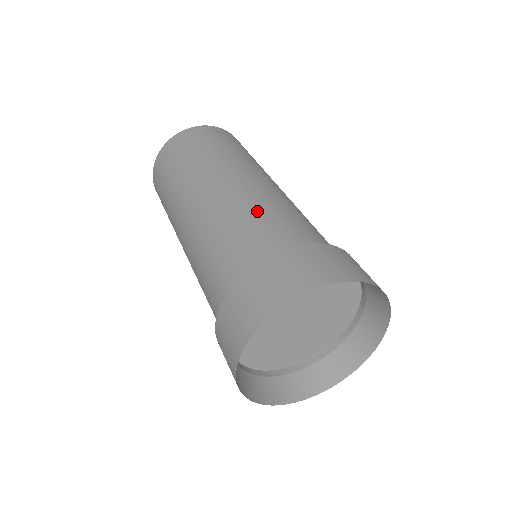
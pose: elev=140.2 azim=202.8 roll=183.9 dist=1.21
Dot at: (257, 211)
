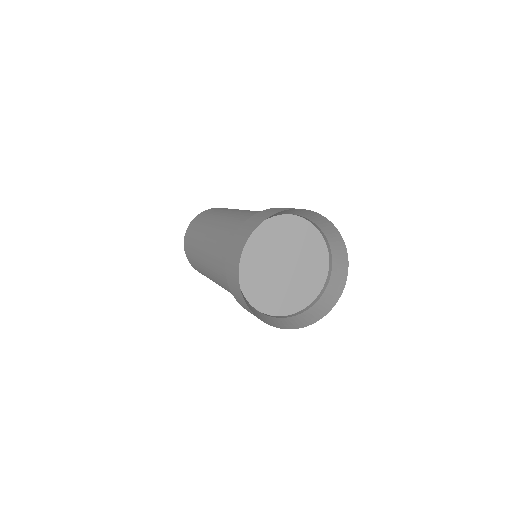
Dot at: (226, 228)
